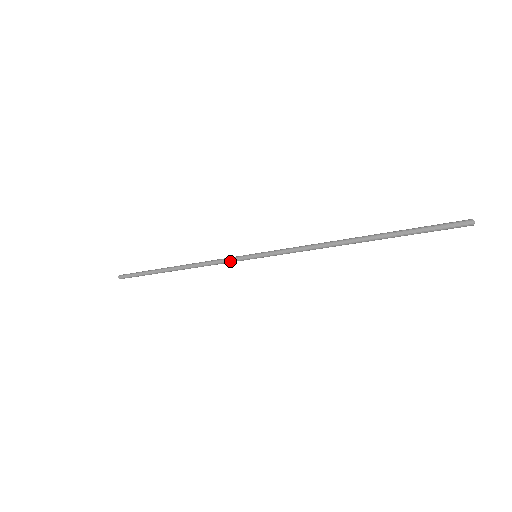
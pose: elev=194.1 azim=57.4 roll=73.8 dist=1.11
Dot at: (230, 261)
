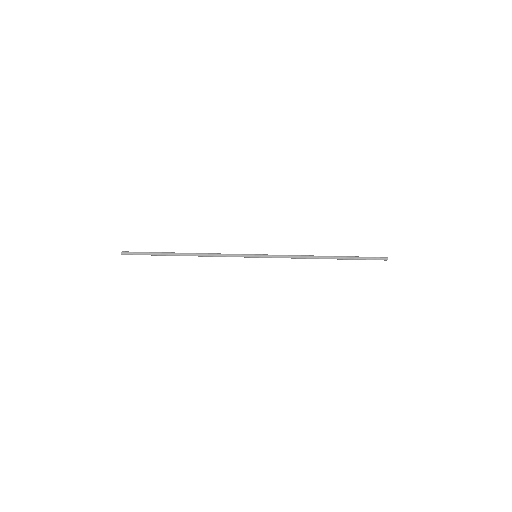
Dot at: (235, 256)
